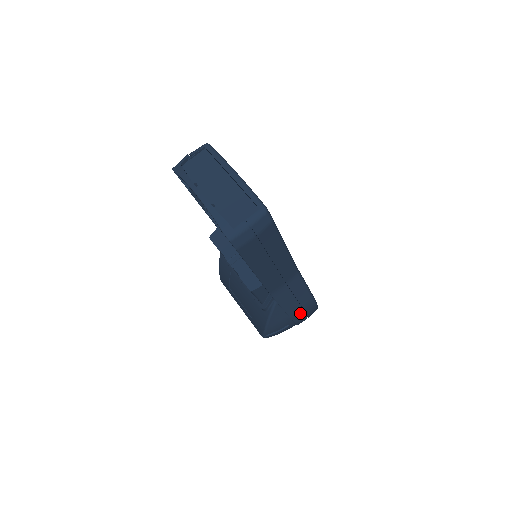
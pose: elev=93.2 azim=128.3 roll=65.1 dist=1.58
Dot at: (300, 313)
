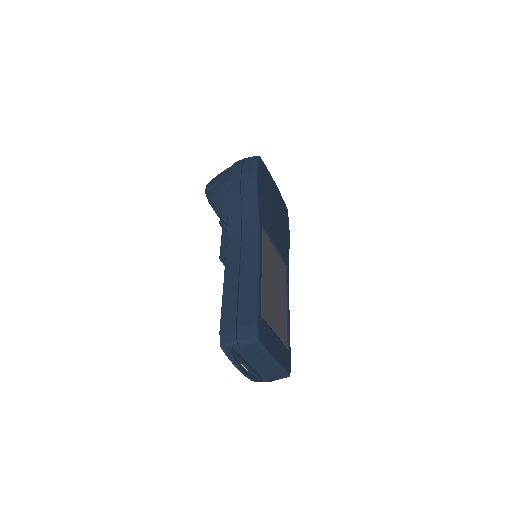
Dot at: occluded
